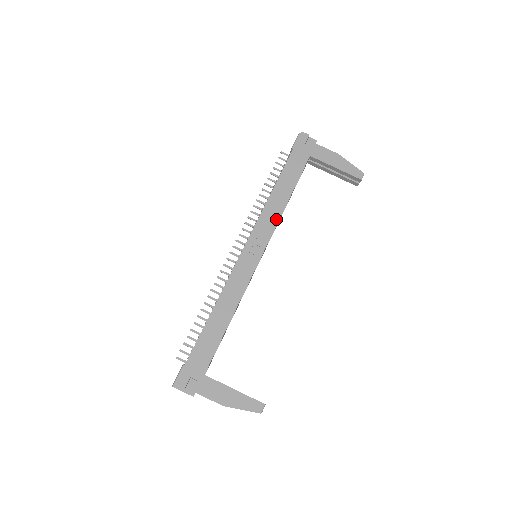
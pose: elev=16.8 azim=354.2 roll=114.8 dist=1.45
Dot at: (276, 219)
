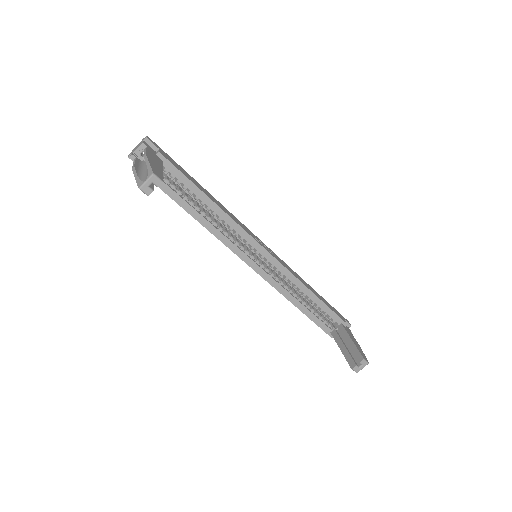
Dot at: (293, 273)
